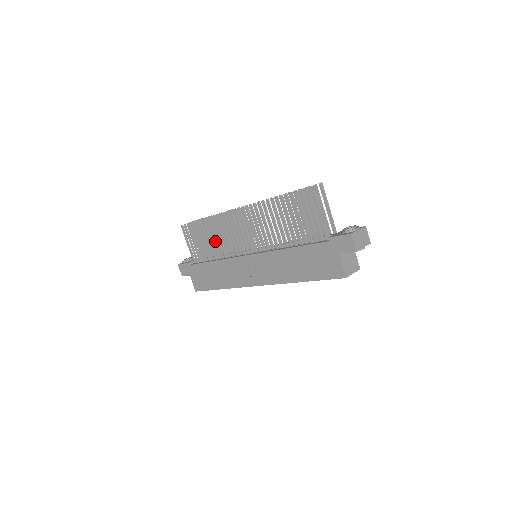
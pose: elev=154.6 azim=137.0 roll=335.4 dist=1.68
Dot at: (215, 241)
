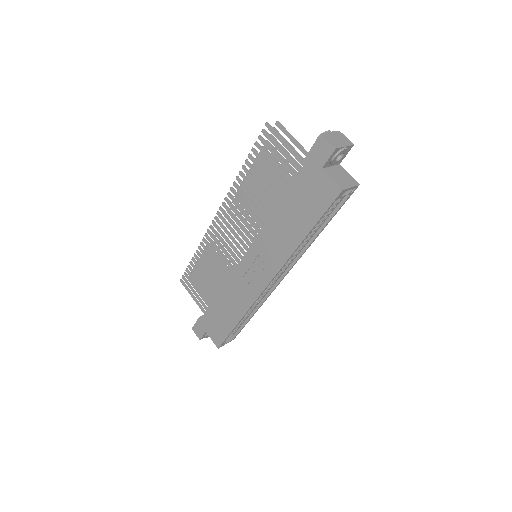
Dot at: occluded
